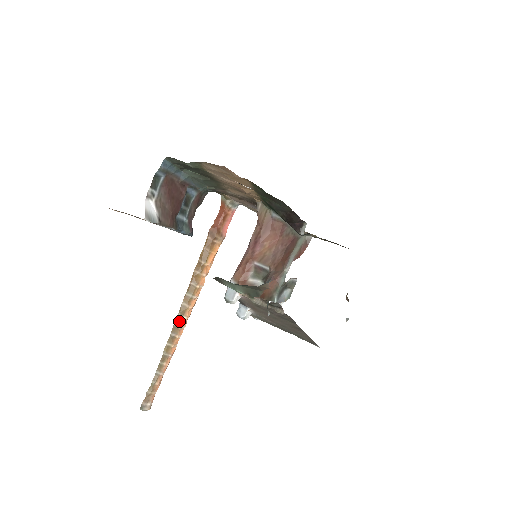
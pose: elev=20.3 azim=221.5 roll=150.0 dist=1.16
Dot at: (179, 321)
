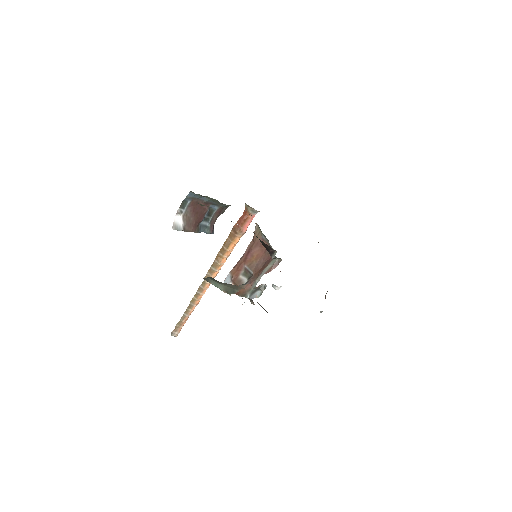
Dot at: (203, 284)
